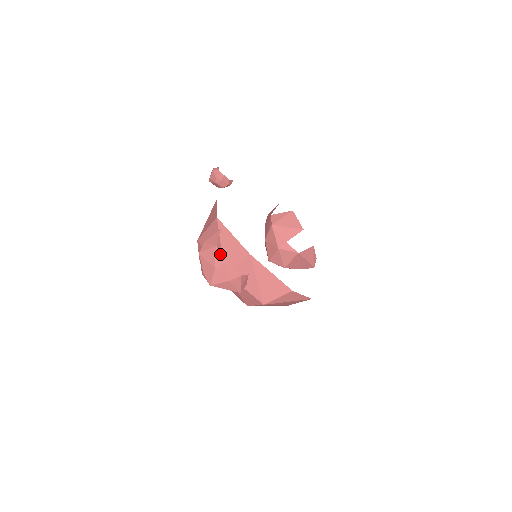
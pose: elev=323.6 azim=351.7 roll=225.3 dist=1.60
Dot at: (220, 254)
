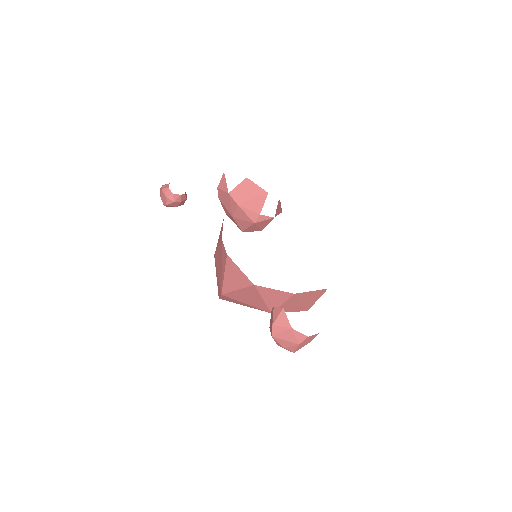
Dot at: (299, 333)
